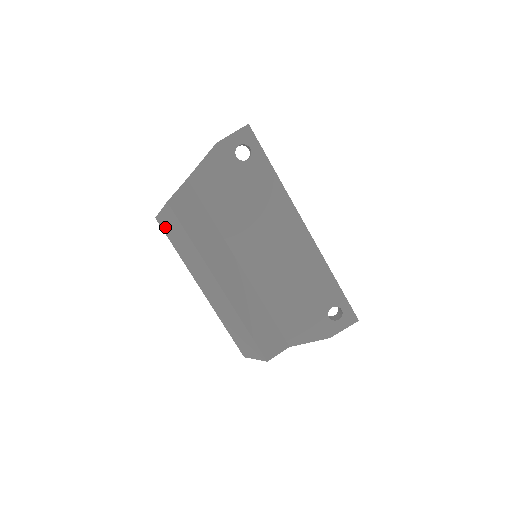
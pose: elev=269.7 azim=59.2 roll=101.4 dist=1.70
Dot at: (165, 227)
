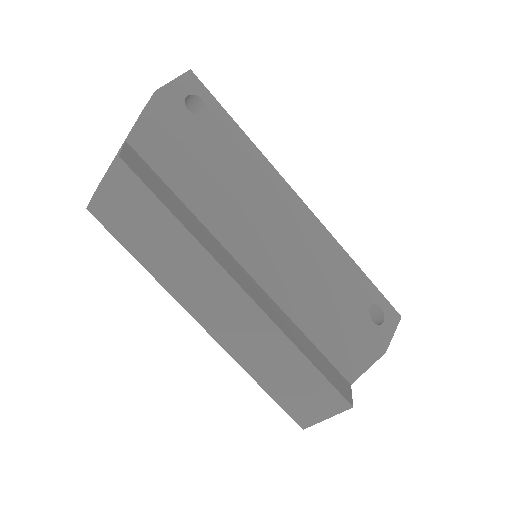
Dot at: (112, 219)
